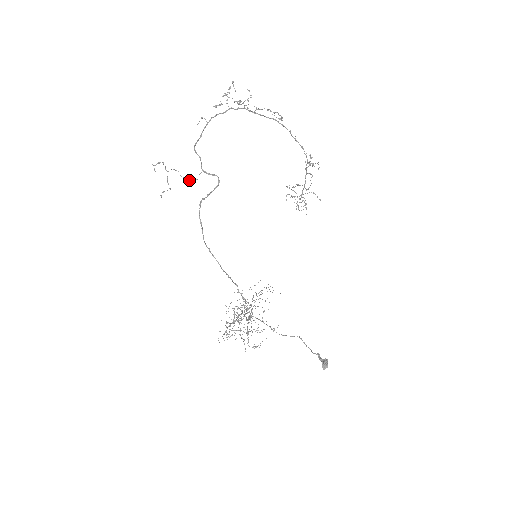
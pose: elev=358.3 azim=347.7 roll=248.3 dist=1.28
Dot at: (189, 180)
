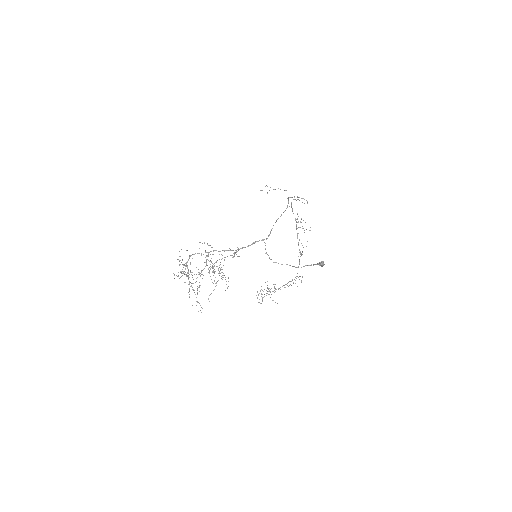
Dot at: occluded
